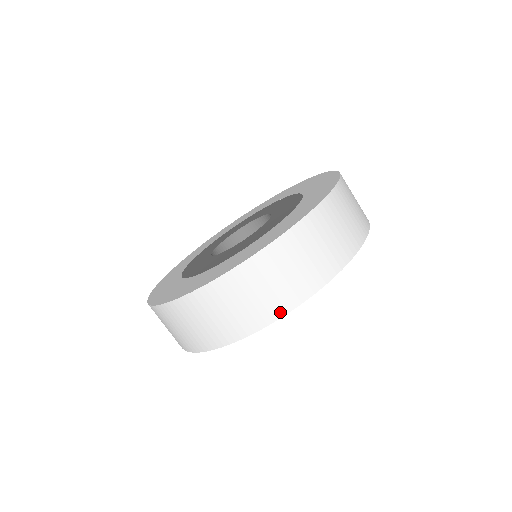
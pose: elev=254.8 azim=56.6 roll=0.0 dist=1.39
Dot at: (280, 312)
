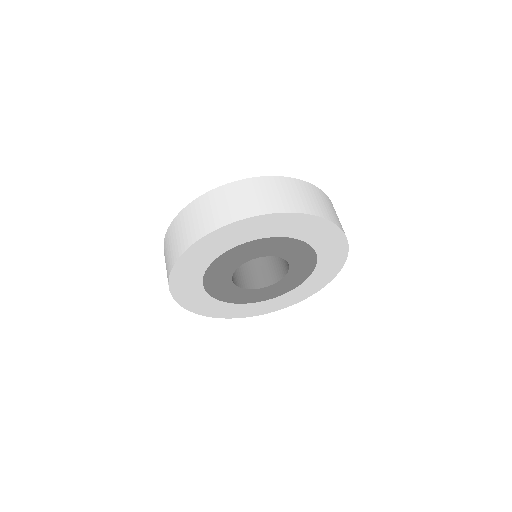
Dot at: (257, 213)
